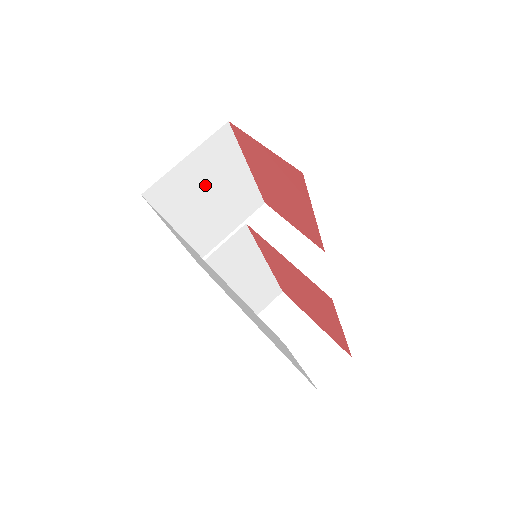
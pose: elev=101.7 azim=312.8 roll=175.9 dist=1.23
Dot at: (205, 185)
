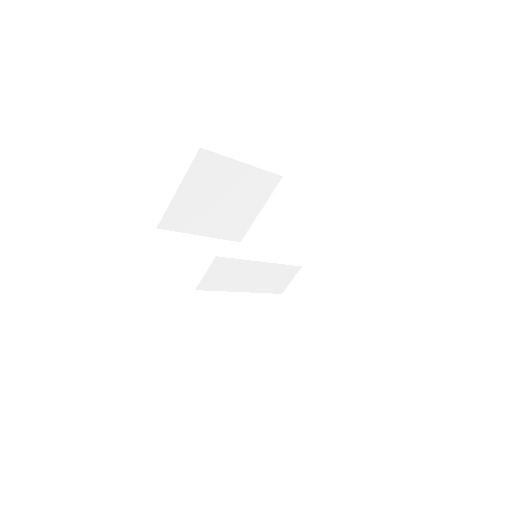
Dot at: (210, 196)
